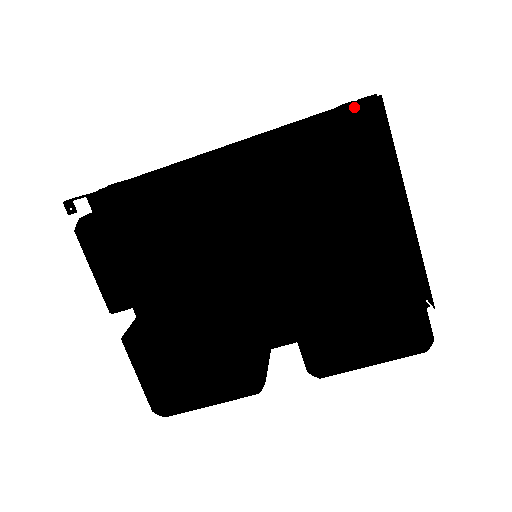
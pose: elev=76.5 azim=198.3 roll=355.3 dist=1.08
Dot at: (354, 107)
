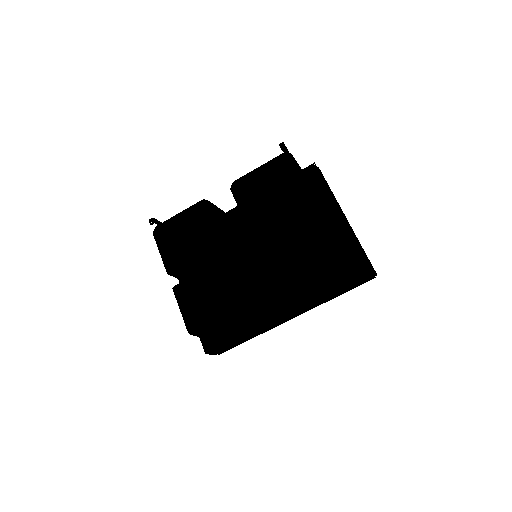
Dot at: occluded
